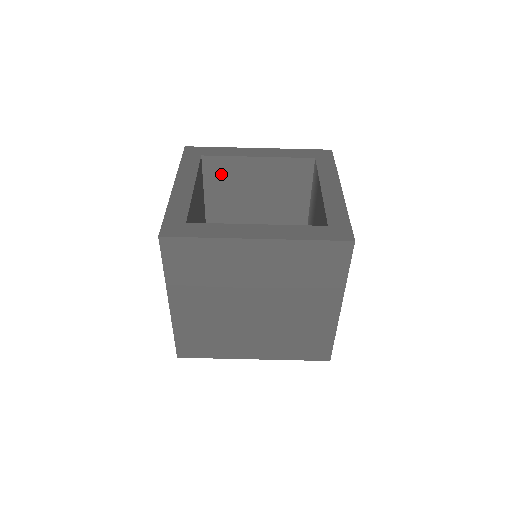
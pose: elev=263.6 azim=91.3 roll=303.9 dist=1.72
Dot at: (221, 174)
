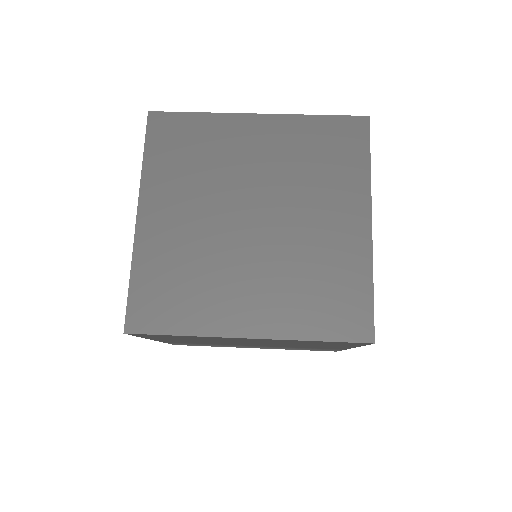
Dot at: occluded
